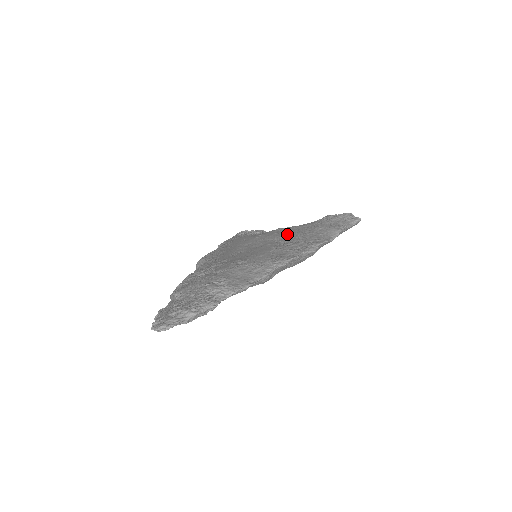
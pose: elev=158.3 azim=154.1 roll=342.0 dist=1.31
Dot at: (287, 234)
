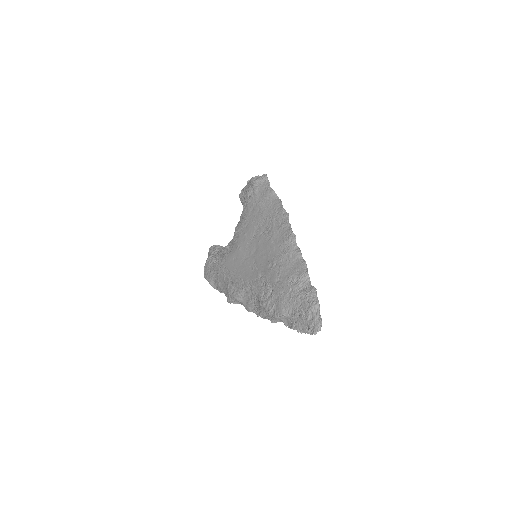
Dot at: (253, 226)
